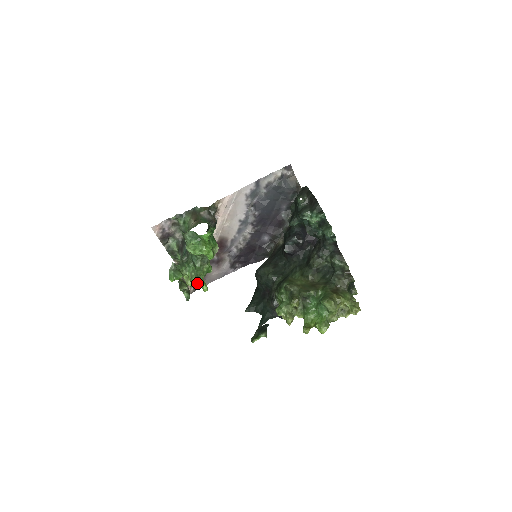
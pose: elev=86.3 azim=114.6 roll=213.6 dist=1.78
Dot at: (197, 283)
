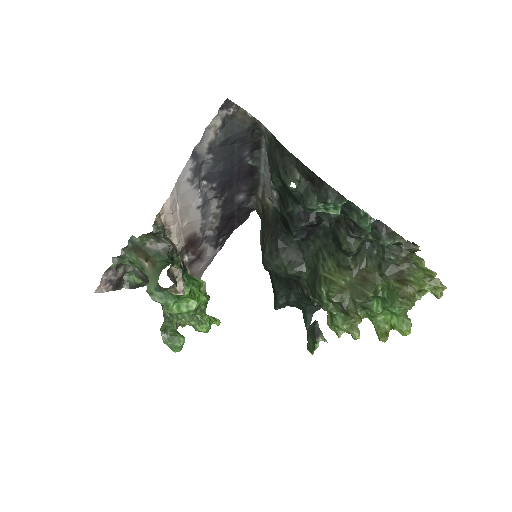
Dot at: (206, 332)
